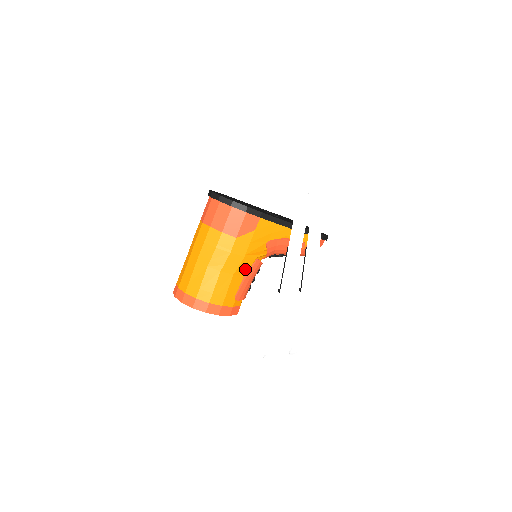
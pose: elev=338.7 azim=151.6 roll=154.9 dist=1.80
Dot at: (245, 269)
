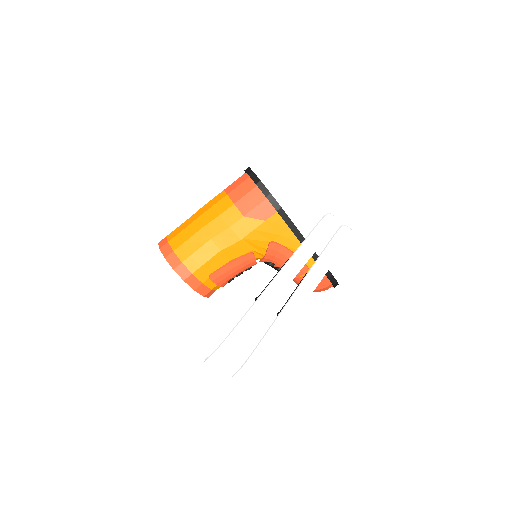
Dot at: (235, 254)
